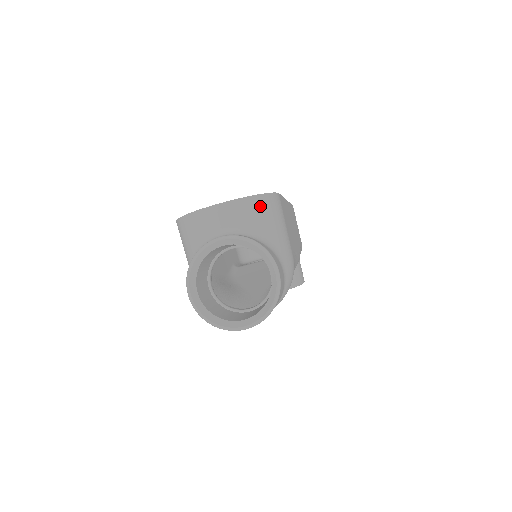
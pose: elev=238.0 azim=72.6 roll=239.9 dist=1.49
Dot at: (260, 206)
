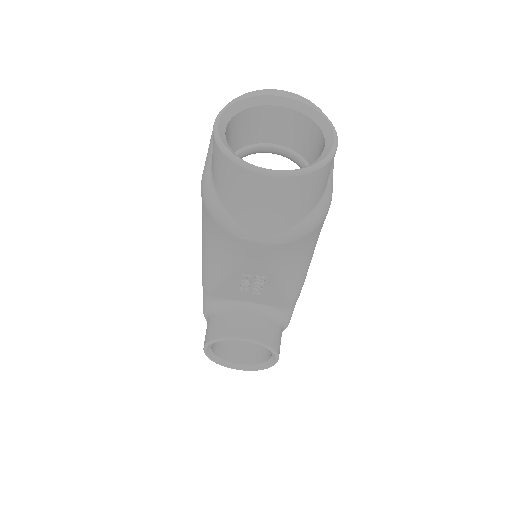
Dot at: occluded
